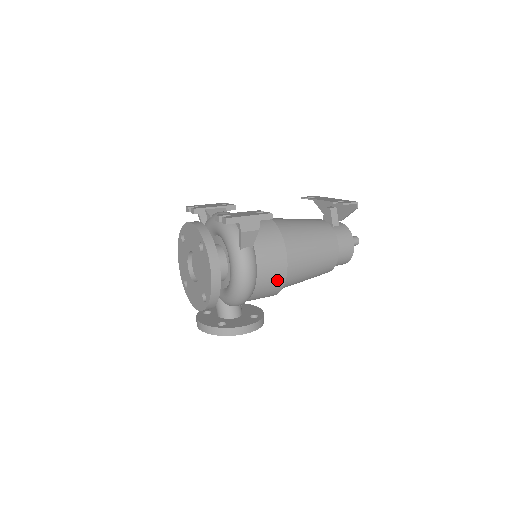
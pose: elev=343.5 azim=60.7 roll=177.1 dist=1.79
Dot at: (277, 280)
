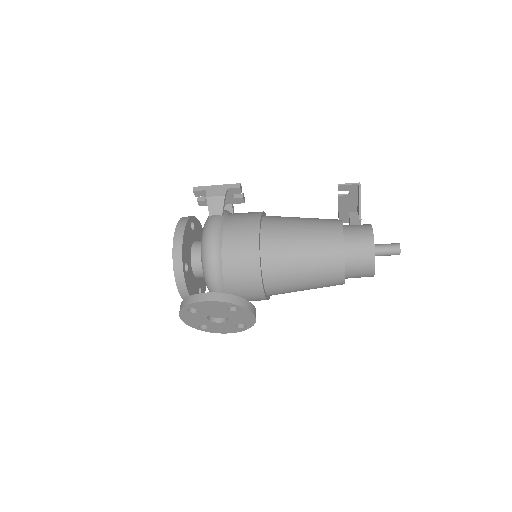
Dot at: (248, 247)
